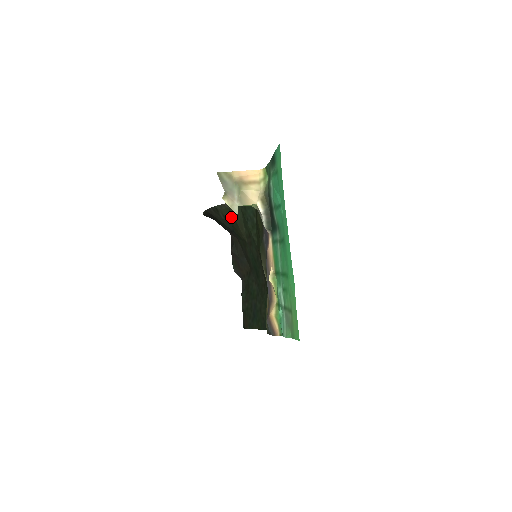
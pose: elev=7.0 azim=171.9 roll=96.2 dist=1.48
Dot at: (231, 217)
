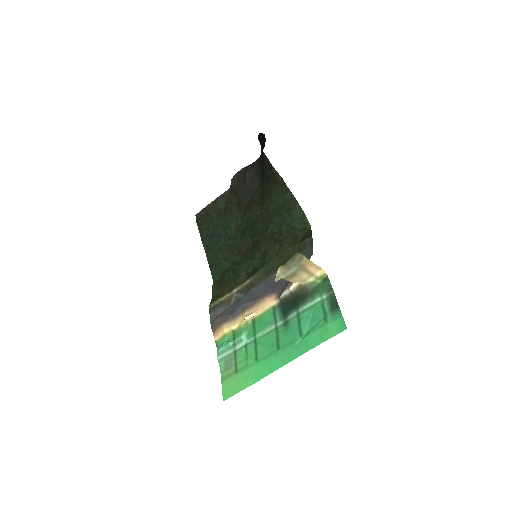
Dot at: (273, 185)
